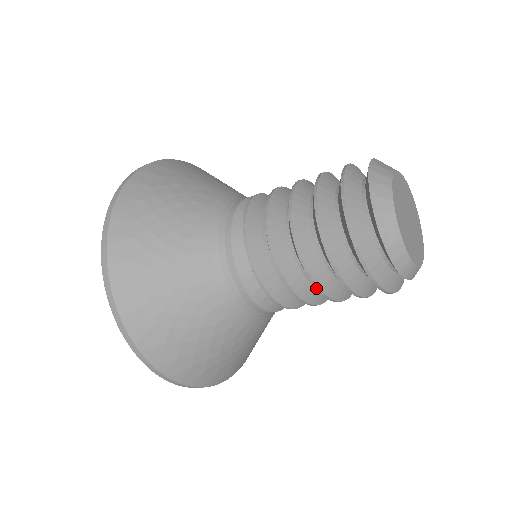
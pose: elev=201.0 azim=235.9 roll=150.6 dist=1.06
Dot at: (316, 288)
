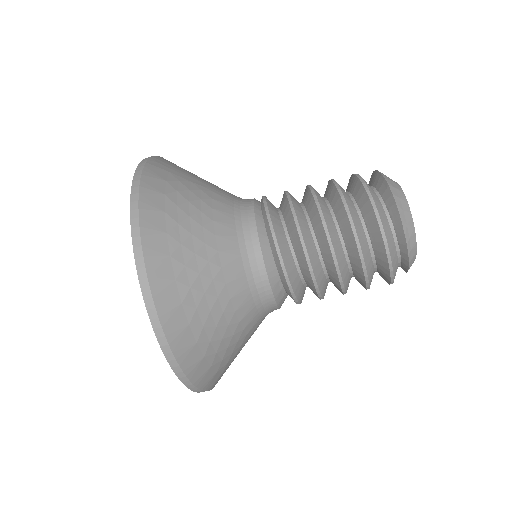
Dot at: (341, 287)
